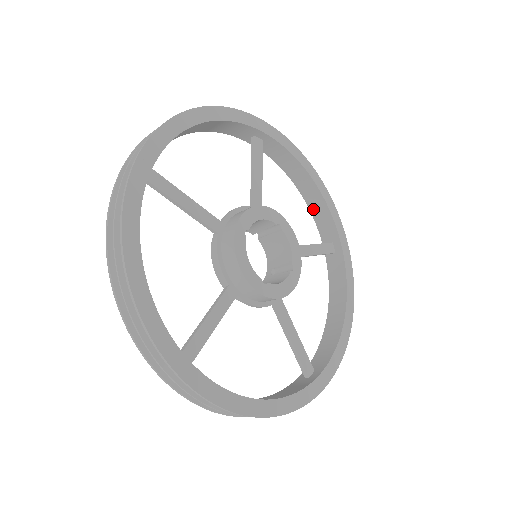
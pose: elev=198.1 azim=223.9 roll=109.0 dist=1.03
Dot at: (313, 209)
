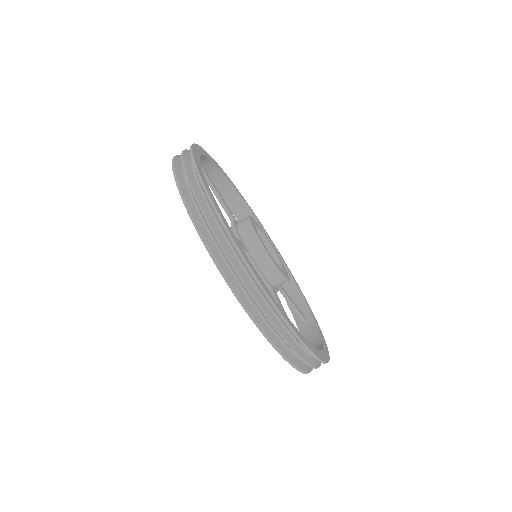
Dot at: occluded
